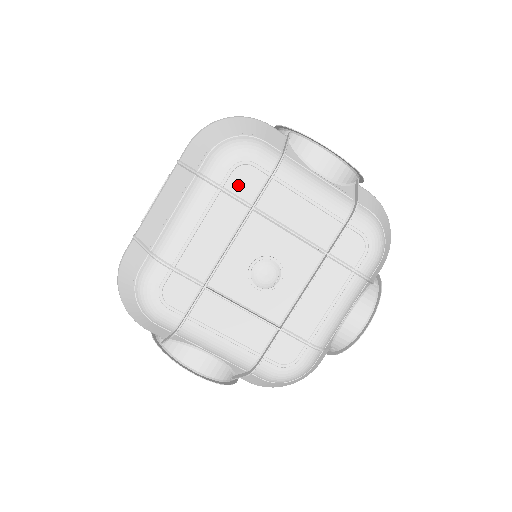
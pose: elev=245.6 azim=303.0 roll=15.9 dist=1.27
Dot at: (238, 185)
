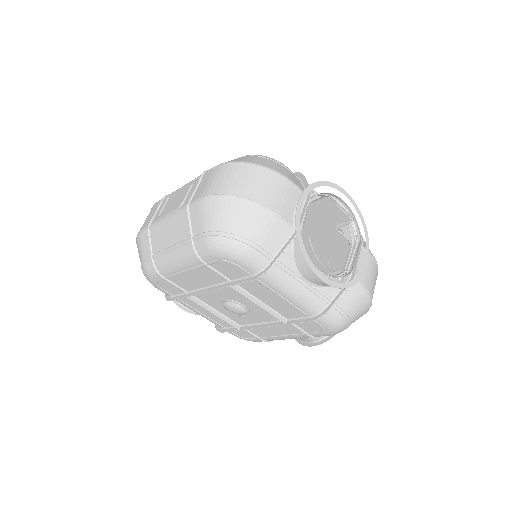
Dot at: (222, 269)
